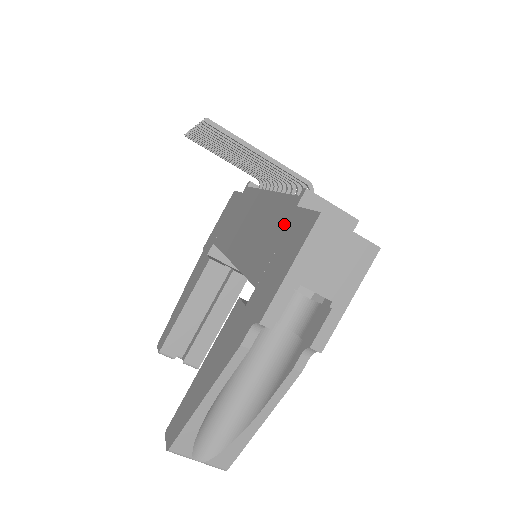
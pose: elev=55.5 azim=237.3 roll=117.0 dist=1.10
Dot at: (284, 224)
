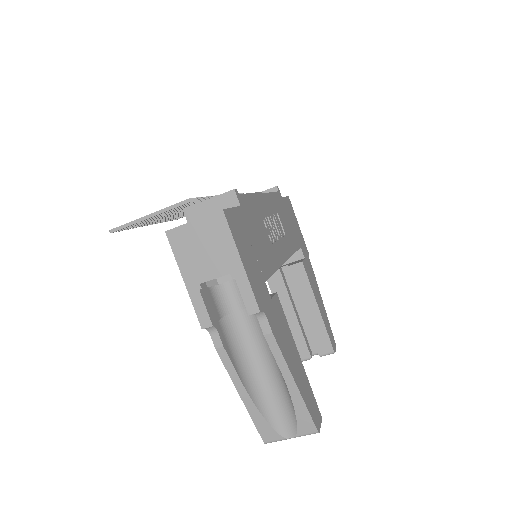
Dot at: occluded
